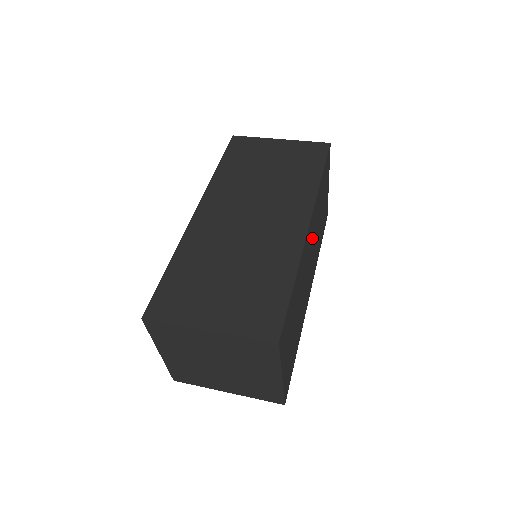
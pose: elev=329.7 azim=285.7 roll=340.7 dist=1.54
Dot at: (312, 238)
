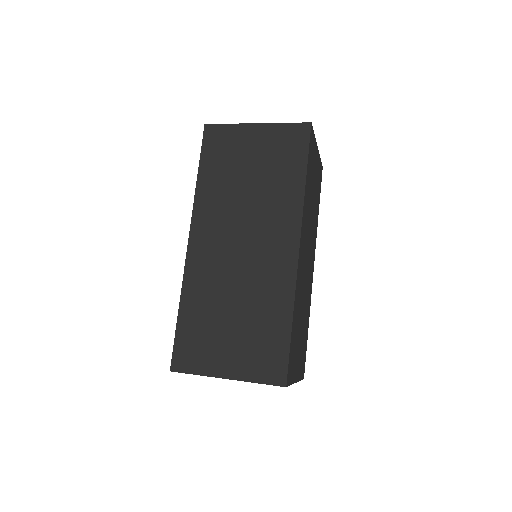
Dot at: (306, 240)
